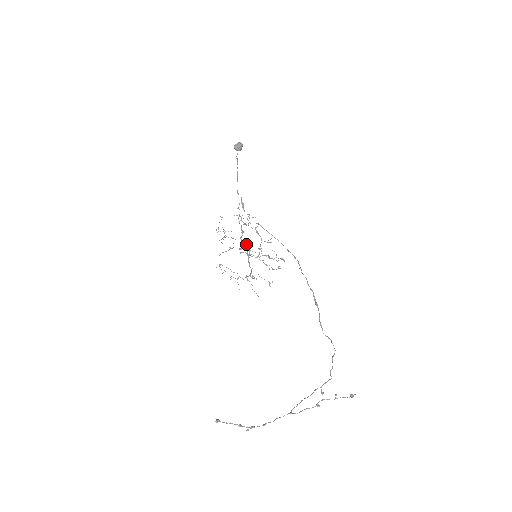
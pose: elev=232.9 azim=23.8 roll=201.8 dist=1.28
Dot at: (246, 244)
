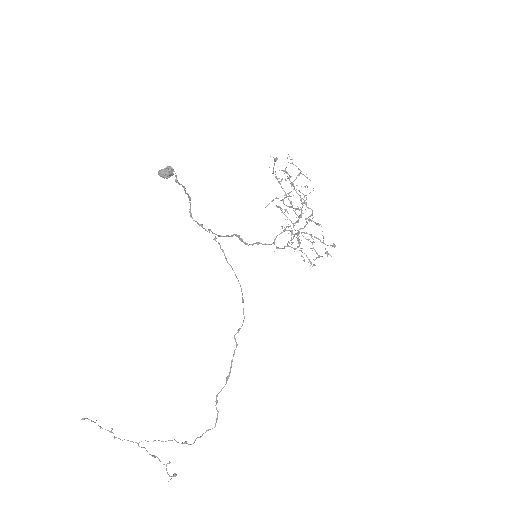
Dot at: (302, 202)
